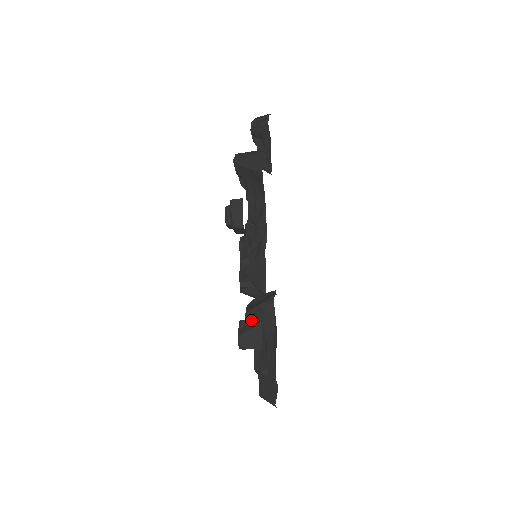
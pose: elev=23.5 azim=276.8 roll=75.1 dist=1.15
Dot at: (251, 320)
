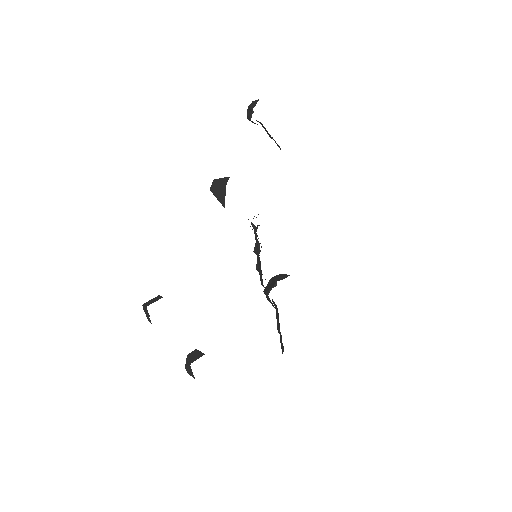
Dot at: (189, 359)
